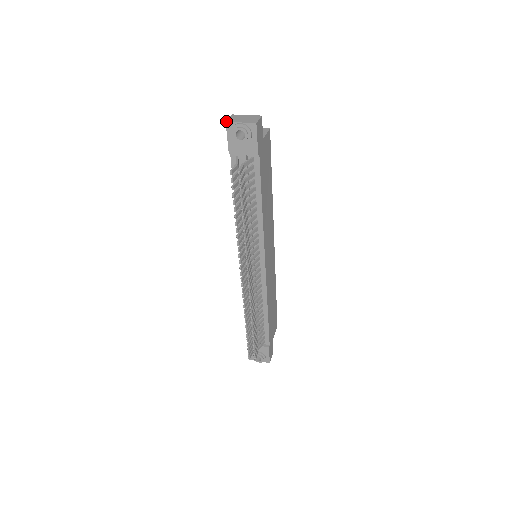
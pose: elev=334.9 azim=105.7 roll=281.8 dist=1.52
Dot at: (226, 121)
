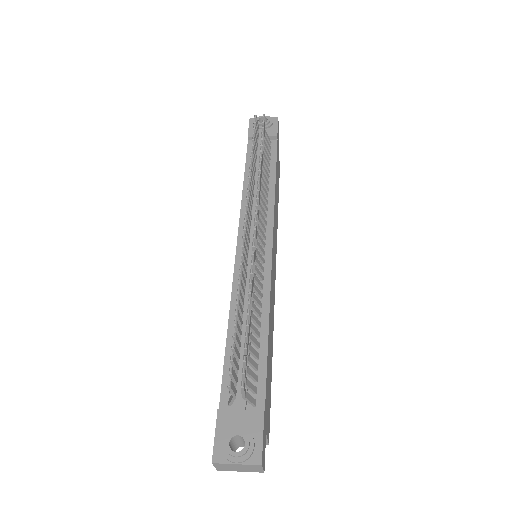
Dot at: (250, 118)
